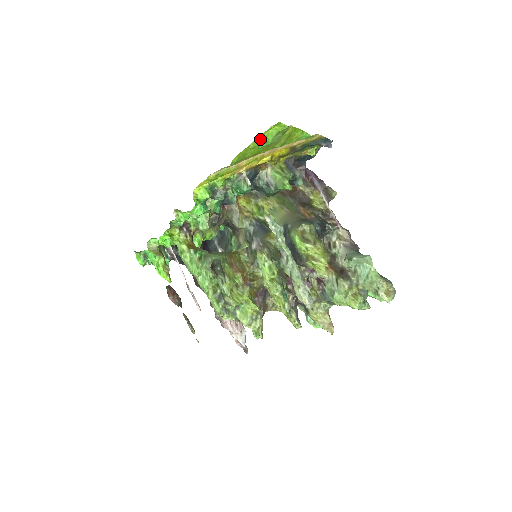
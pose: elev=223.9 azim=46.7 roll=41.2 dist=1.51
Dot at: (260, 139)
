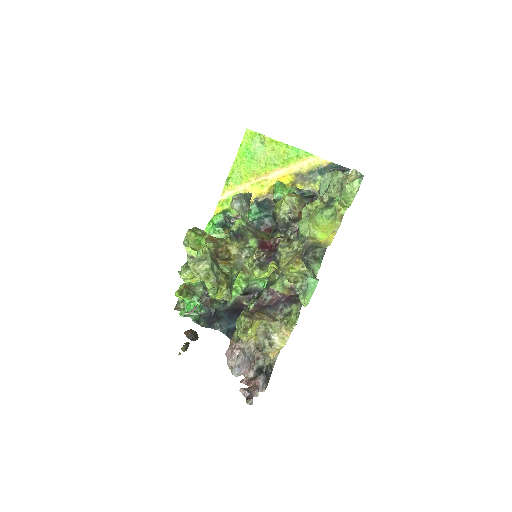
Dot at: (242, 150)
